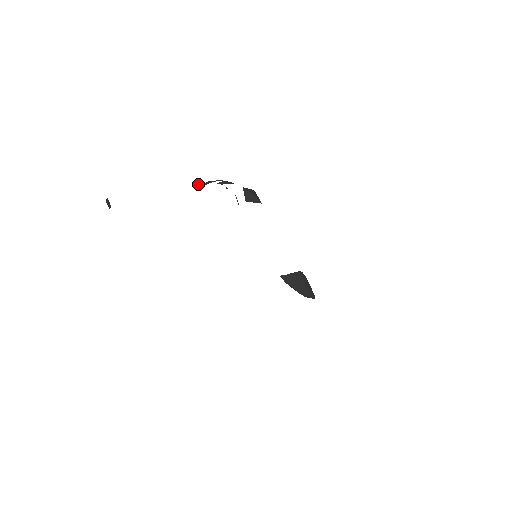
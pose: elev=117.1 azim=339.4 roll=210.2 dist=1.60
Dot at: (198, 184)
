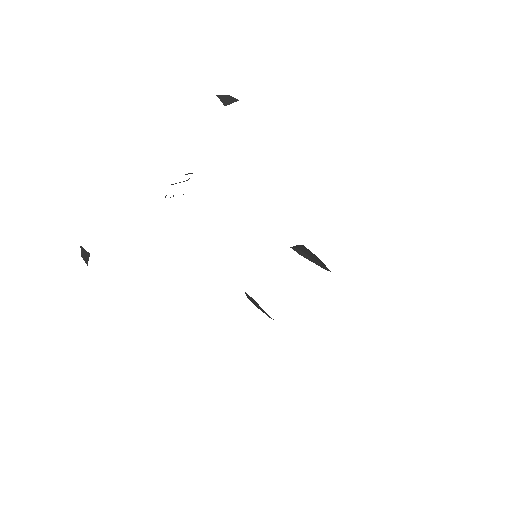
Dot at: (166, 195)
